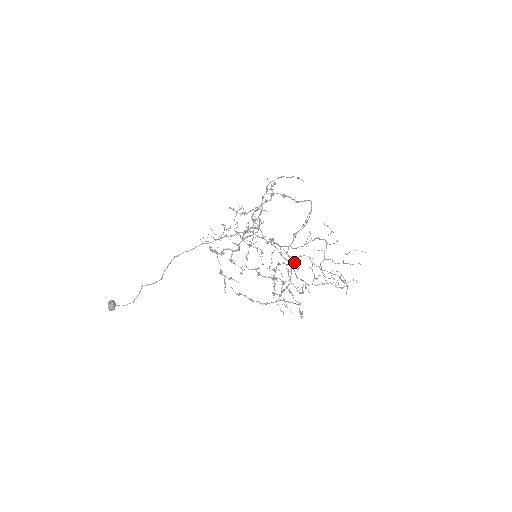
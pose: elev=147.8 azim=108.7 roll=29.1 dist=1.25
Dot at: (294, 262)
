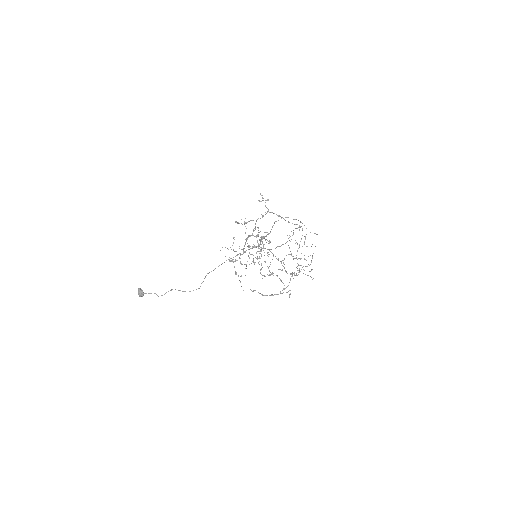
Dot at: occluded
